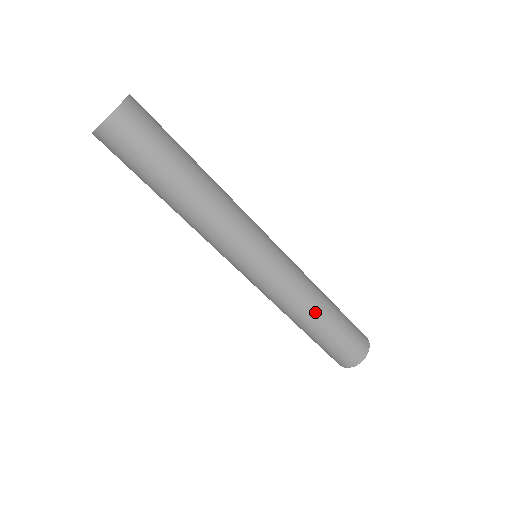
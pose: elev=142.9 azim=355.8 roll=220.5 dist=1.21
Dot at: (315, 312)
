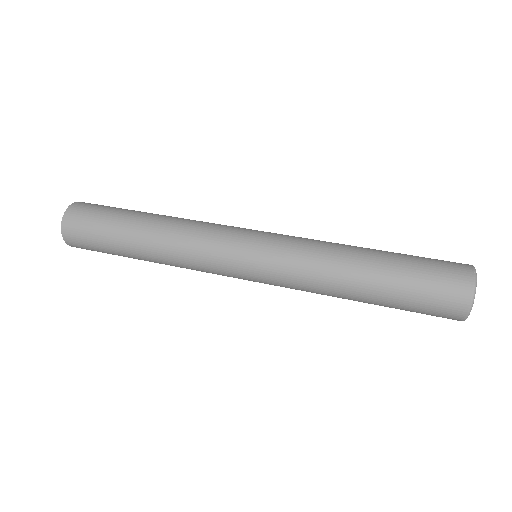
Dot at: (346, 288)
